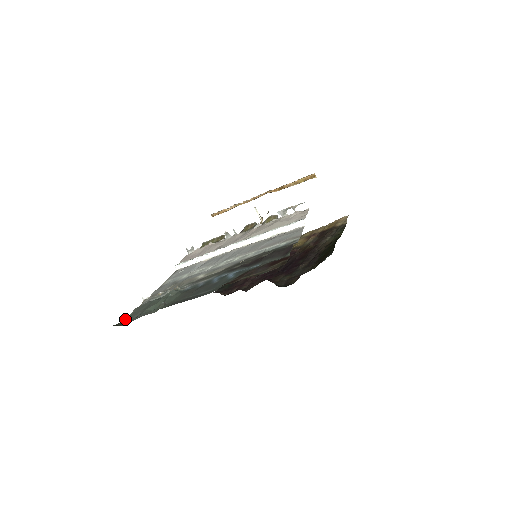
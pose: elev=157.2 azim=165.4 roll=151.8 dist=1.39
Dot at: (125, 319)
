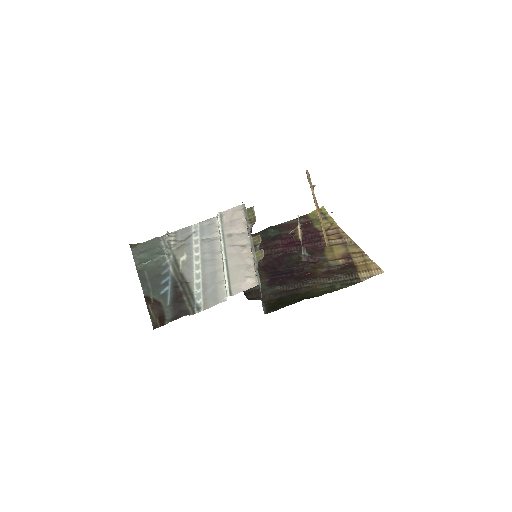
Dot at: (143, 242)
